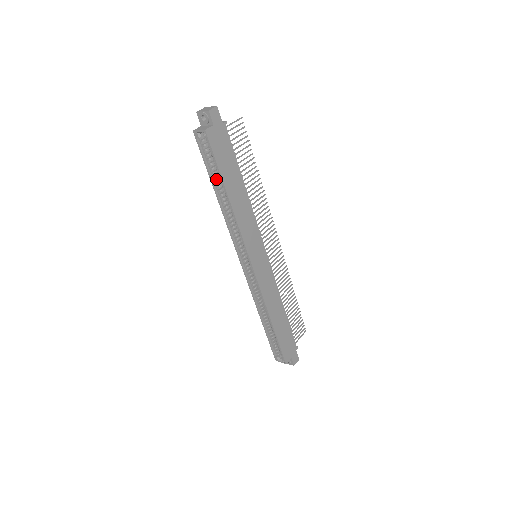
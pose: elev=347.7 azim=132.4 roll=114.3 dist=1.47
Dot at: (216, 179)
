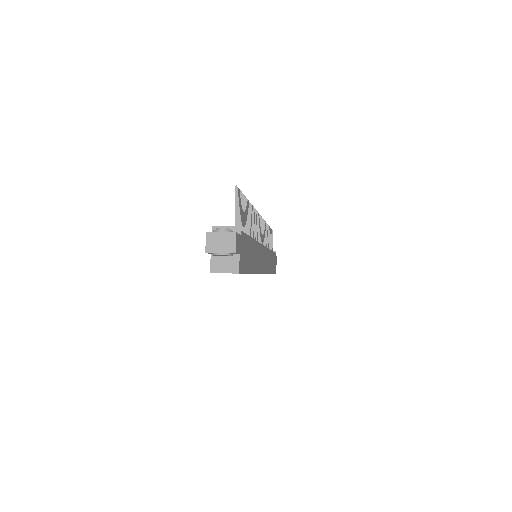
Dot at: occluded
